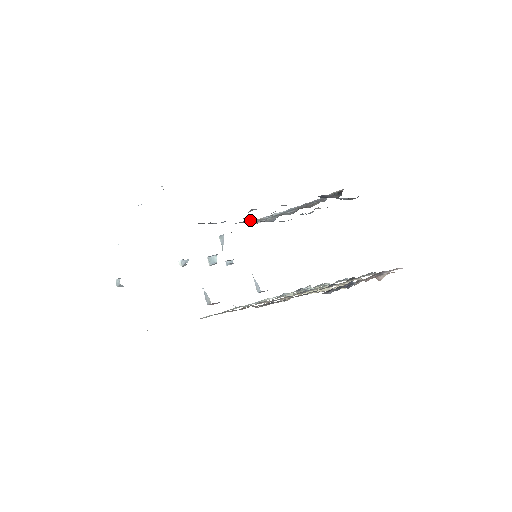
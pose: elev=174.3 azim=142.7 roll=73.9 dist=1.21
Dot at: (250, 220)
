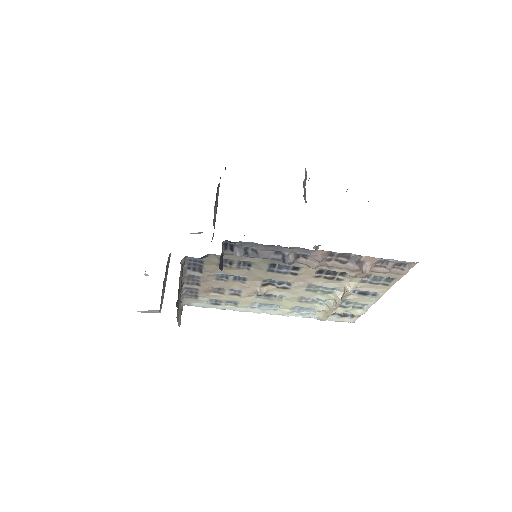
Dot at: occluded
